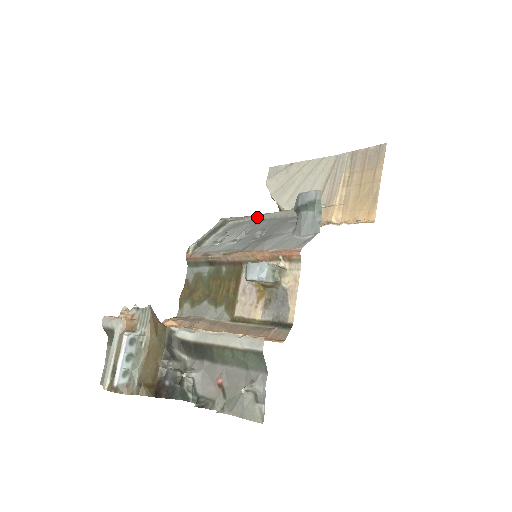
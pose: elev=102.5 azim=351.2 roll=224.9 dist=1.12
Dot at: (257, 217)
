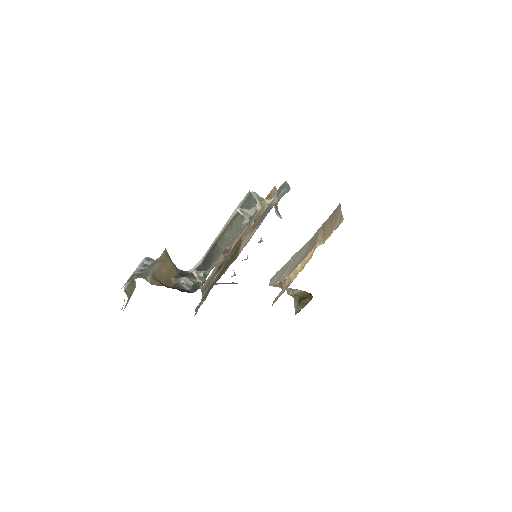
Dot at: occluded
